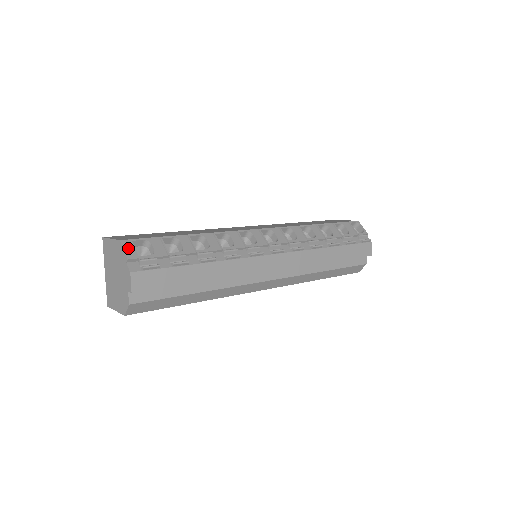
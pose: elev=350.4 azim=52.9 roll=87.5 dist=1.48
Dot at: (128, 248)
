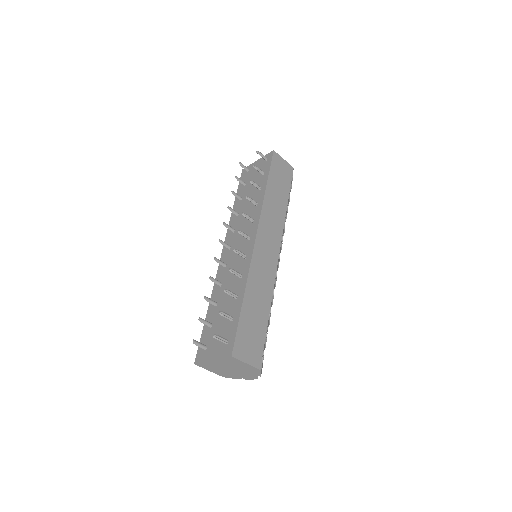
Dot at: occluded
